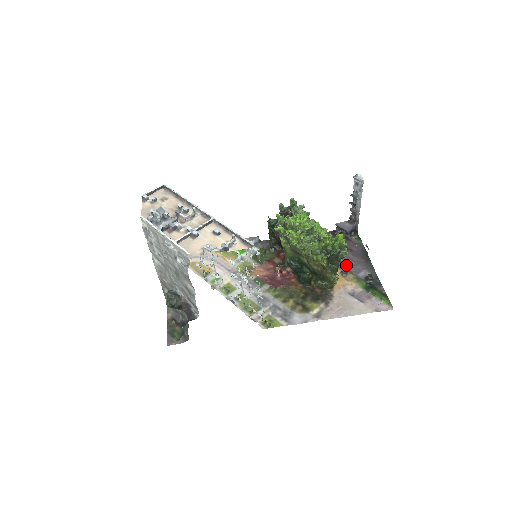
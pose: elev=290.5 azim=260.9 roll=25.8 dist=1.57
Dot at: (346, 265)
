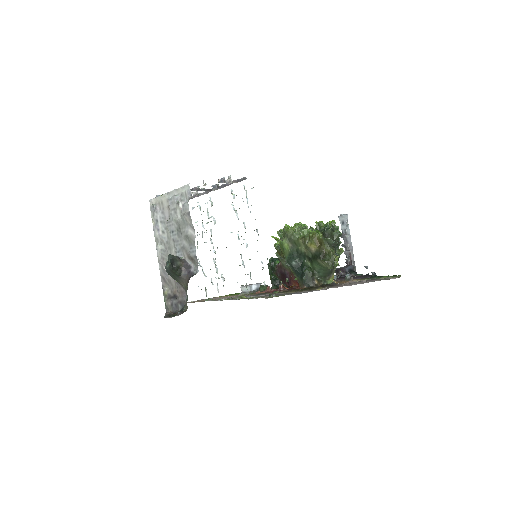
Dot at: occluded
